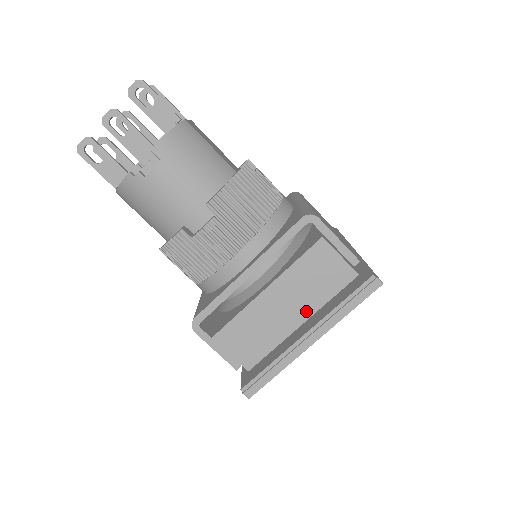
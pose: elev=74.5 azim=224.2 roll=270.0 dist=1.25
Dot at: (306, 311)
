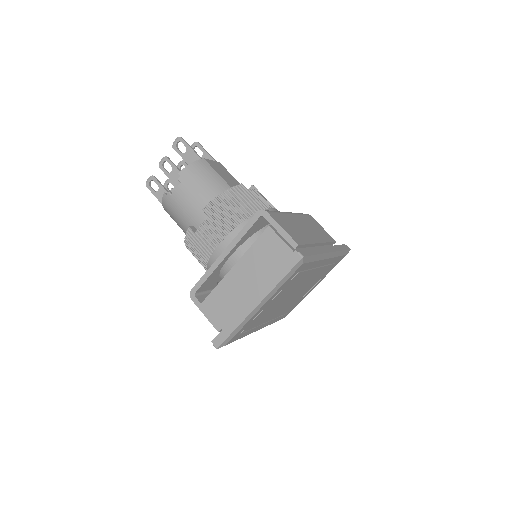
Dot at: (261, 285)
